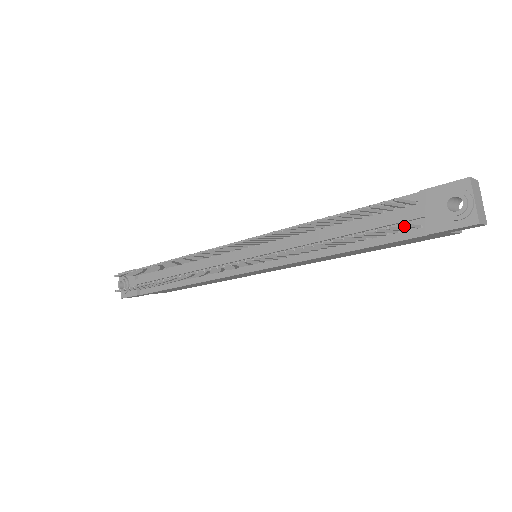
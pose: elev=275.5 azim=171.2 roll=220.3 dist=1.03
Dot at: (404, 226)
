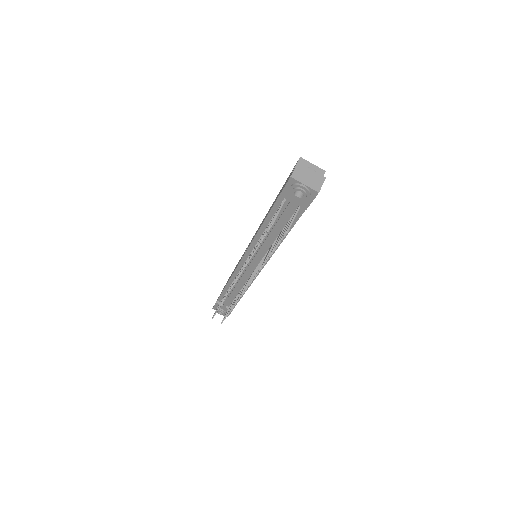
Dot at: (289, 228)
